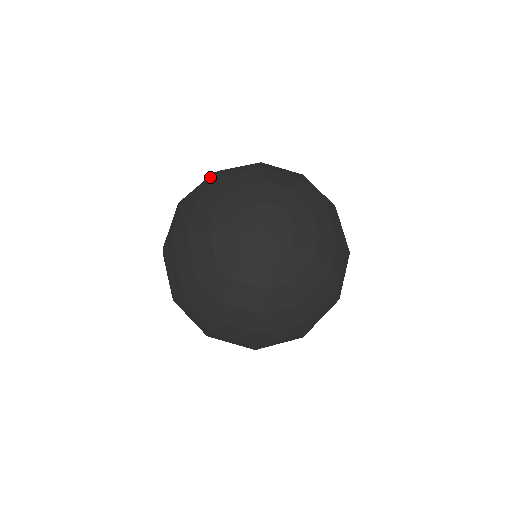
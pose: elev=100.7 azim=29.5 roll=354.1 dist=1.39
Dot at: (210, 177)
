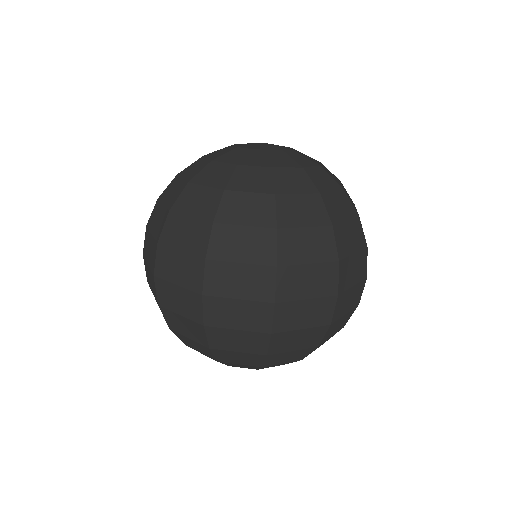
Dot at: occluded
